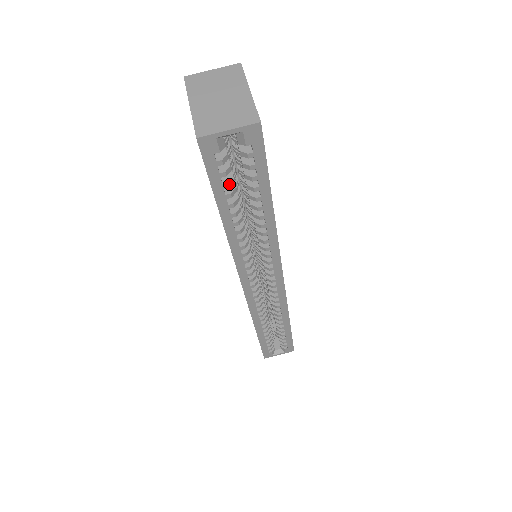
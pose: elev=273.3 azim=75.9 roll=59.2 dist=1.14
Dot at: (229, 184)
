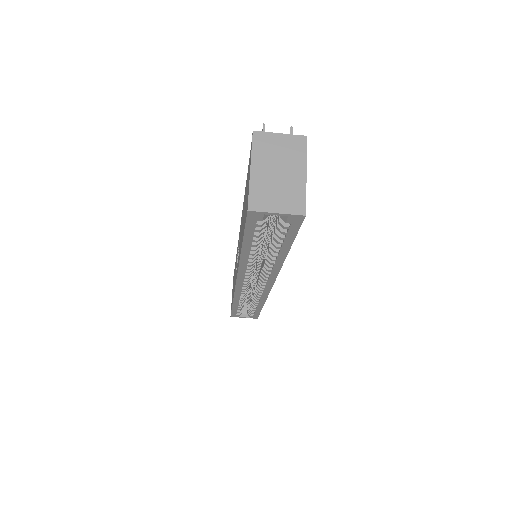
Dot at: (259, 235)
